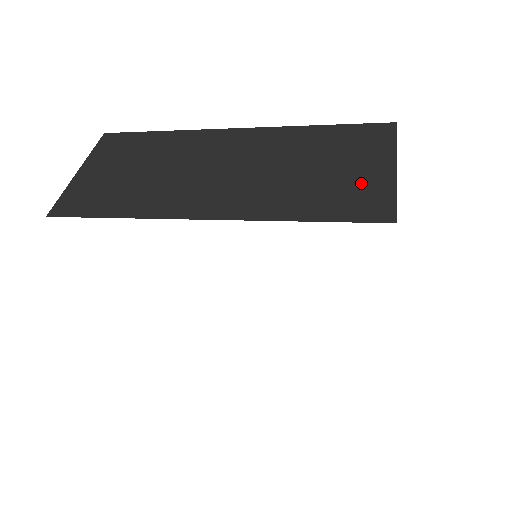
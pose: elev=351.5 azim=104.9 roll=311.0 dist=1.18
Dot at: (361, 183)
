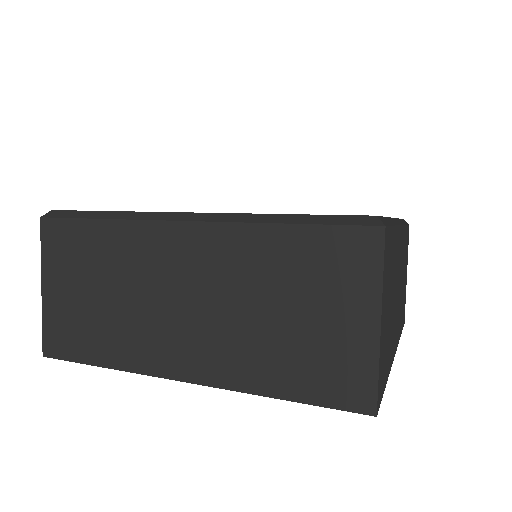
Dot at: (338, 347)
